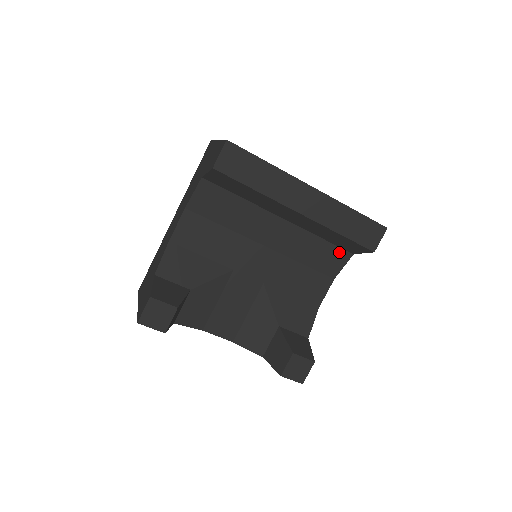
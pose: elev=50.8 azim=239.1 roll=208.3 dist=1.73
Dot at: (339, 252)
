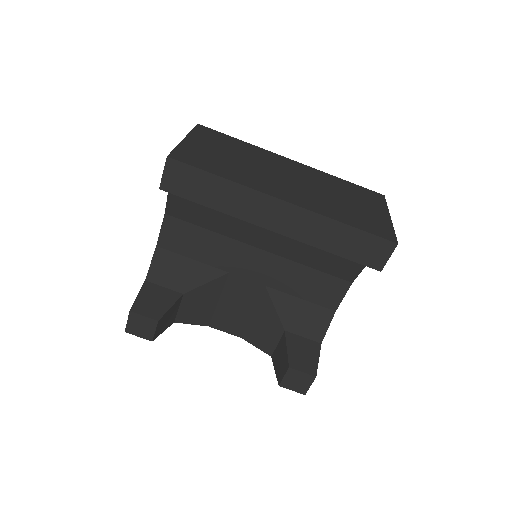
Dot at: occluded
